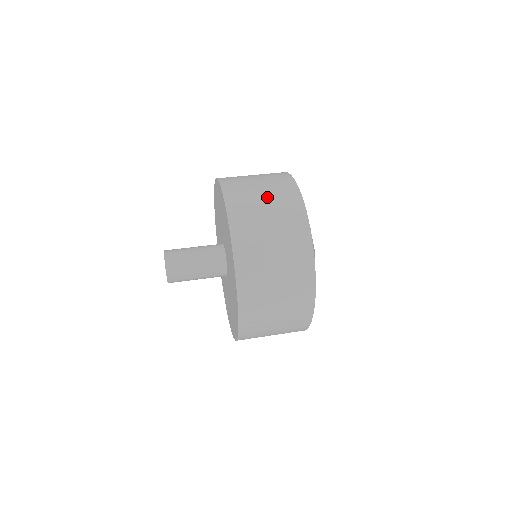
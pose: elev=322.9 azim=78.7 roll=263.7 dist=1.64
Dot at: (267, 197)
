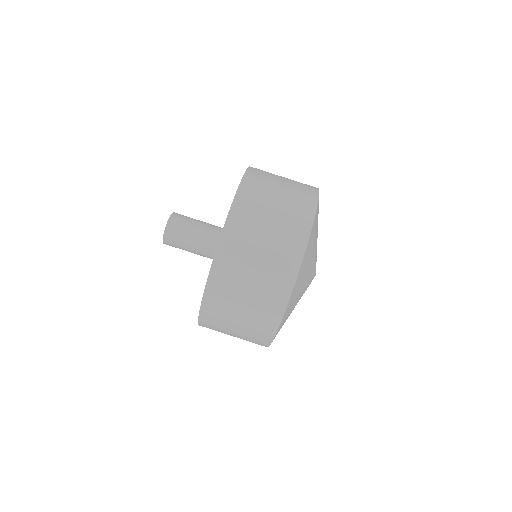
Dot at: (268, 242)
